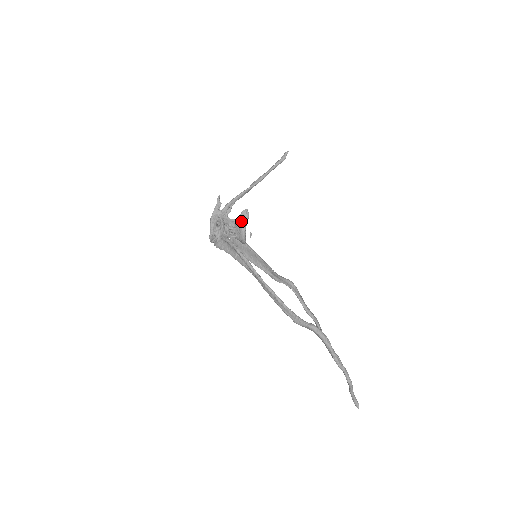
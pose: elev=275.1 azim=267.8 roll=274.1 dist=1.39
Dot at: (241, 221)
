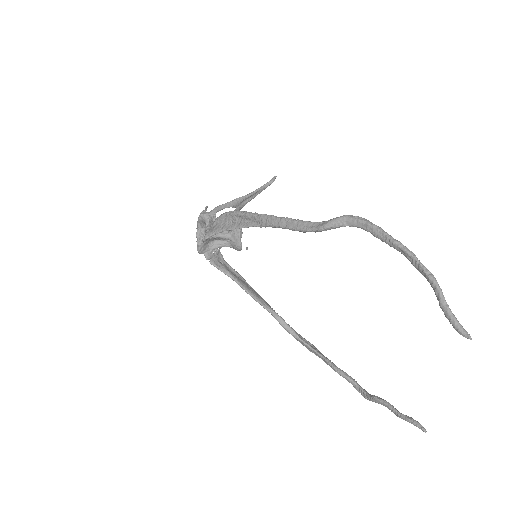
Dot at: occluded
